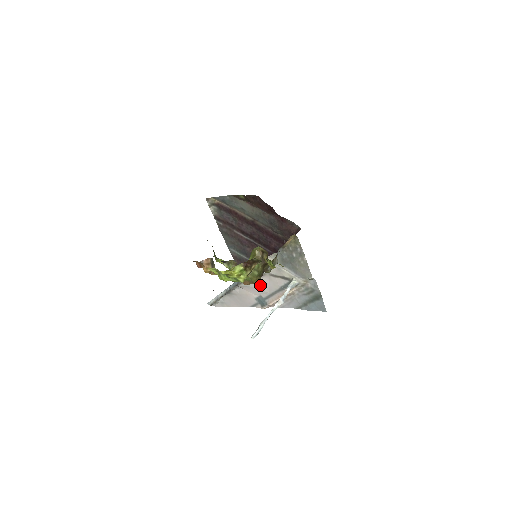
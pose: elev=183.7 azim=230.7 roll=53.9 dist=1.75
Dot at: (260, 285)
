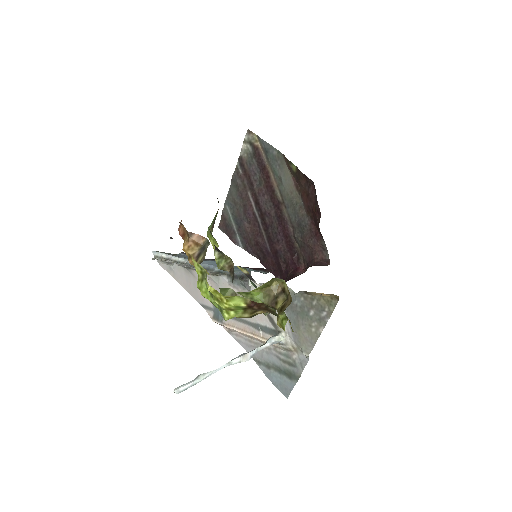
Dot at: occluded
